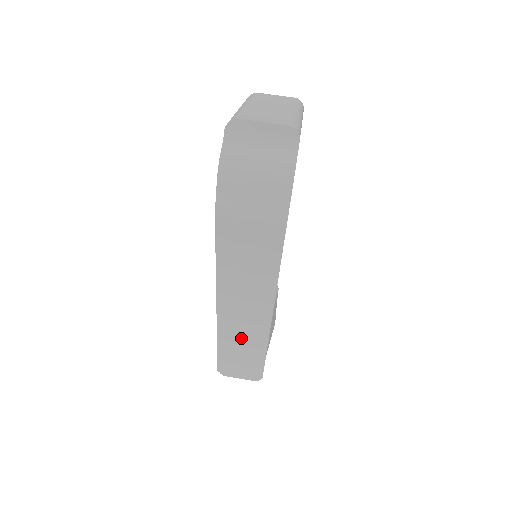
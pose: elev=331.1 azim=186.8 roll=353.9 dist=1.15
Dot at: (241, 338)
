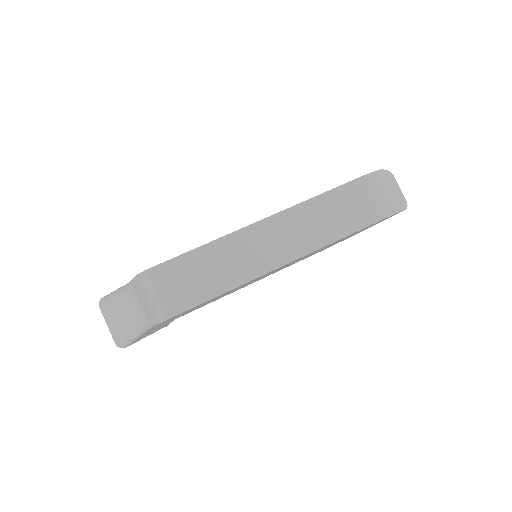
Dot at: (233, 259)
